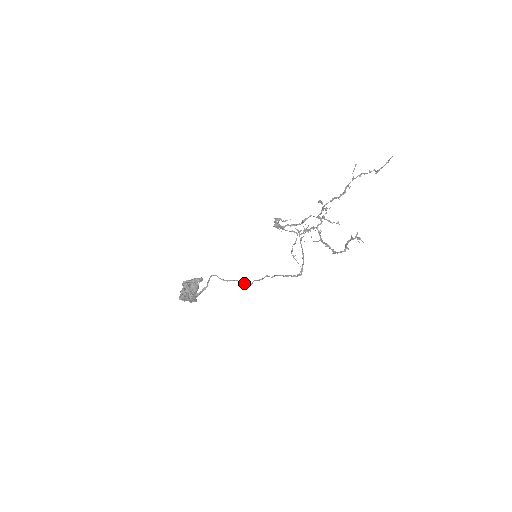
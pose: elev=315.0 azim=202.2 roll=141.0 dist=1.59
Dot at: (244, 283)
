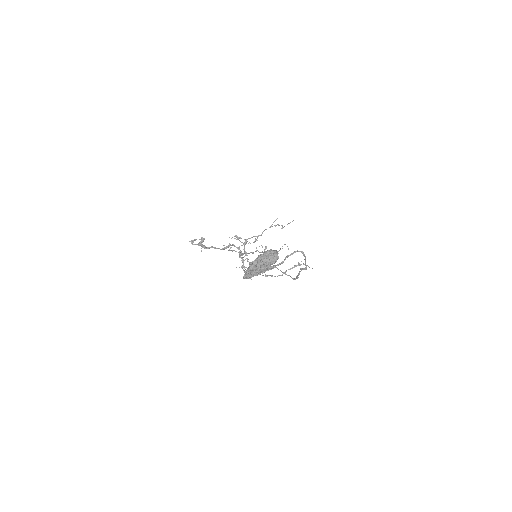
Dot at: occluded
